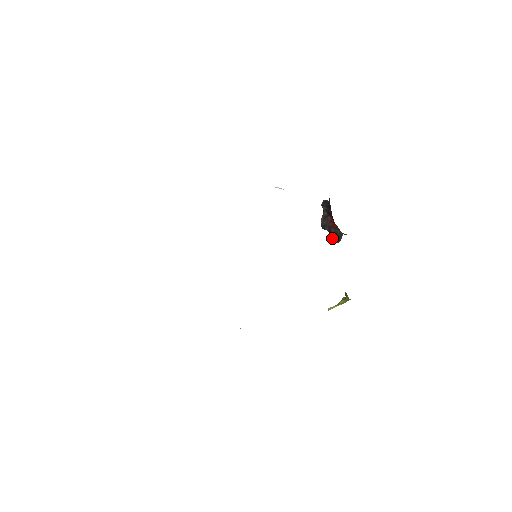
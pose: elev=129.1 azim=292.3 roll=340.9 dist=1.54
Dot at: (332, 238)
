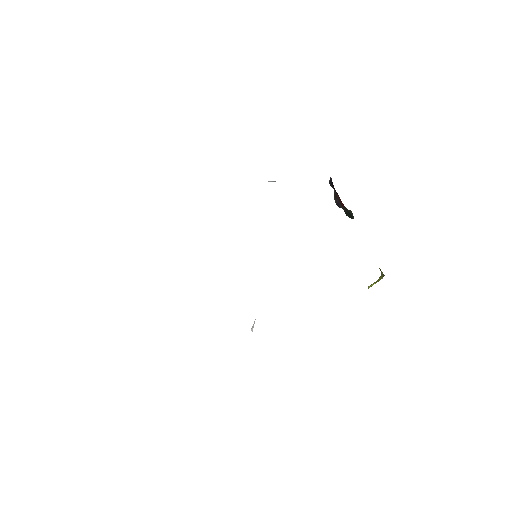
Dot at: occluded
